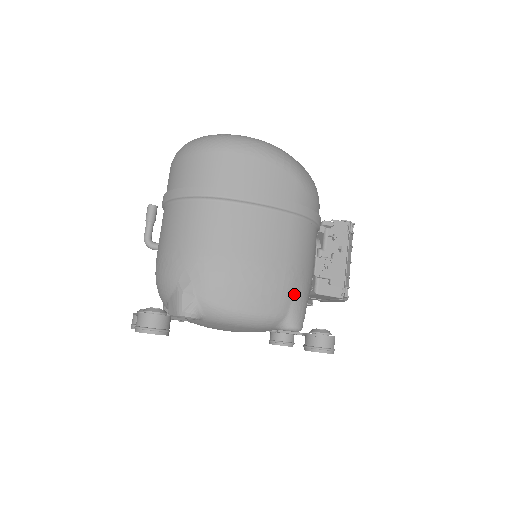
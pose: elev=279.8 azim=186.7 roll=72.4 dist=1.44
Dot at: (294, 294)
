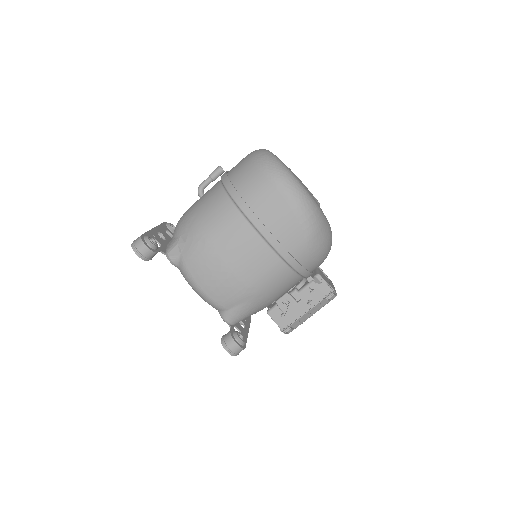
Dot at: (241, 303)
